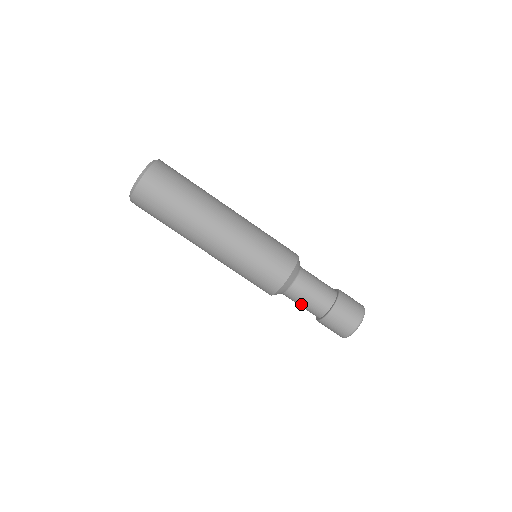
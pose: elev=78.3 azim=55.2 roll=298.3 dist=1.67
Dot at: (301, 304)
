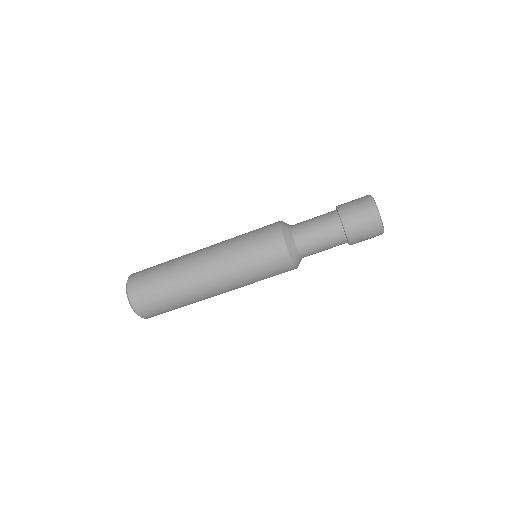
Dot at: (319, 242)
